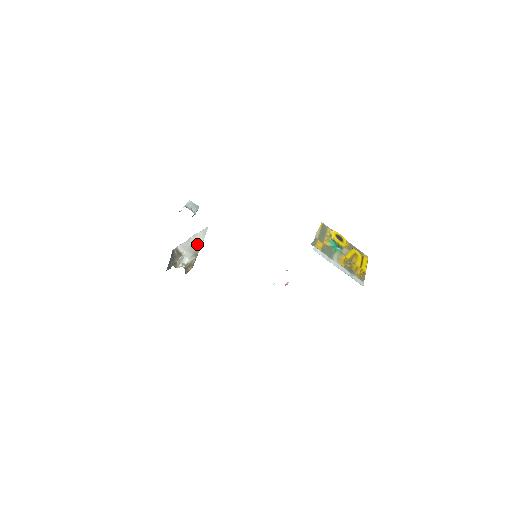
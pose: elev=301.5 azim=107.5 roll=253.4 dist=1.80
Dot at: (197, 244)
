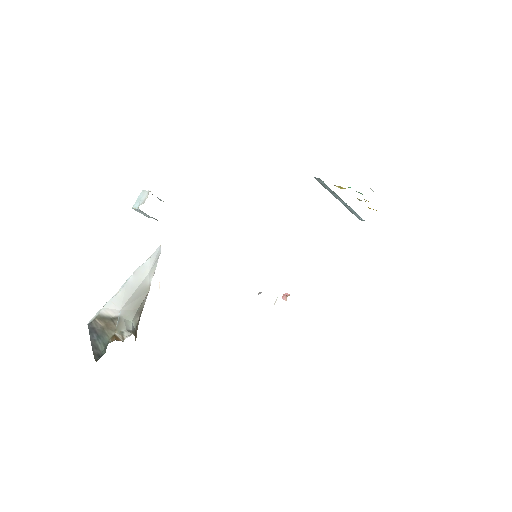
Dot at: (143, 286)
